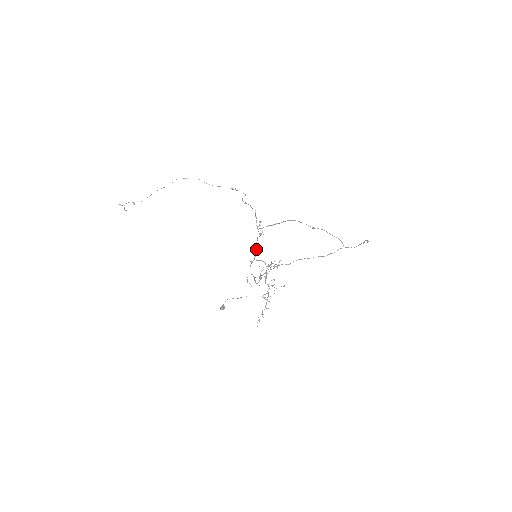
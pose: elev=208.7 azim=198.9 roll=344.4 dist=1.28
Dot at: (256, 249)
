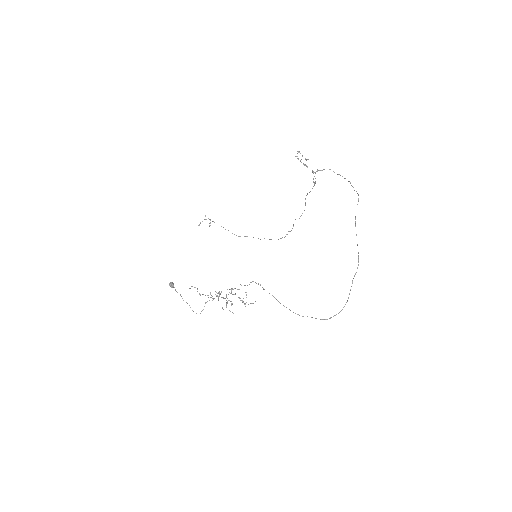
Dot at: occluded
